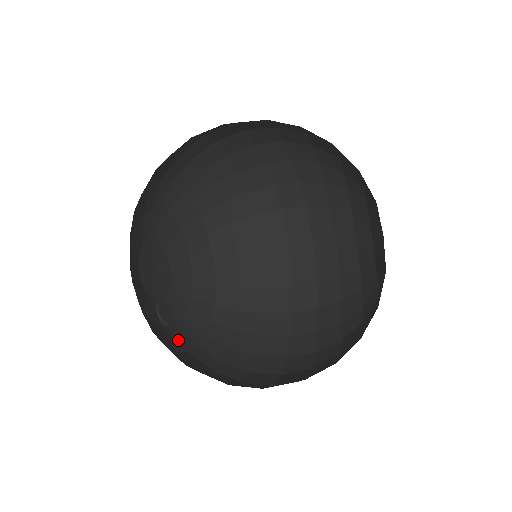
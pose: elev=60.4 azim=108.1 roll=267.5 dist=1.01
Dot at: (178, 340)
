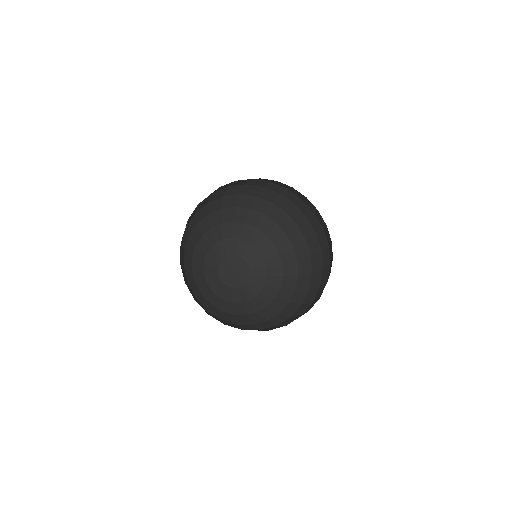
Dot at: (242, 309)
